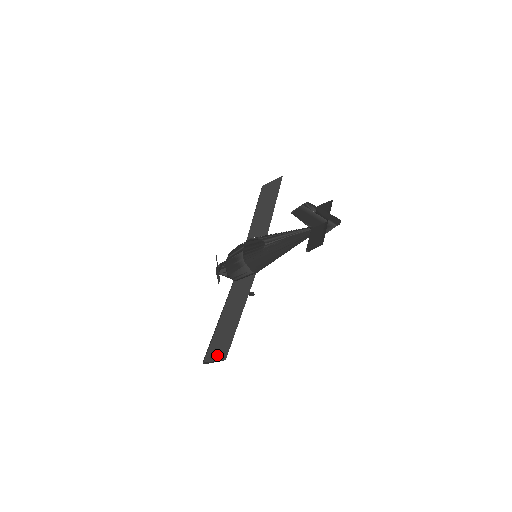
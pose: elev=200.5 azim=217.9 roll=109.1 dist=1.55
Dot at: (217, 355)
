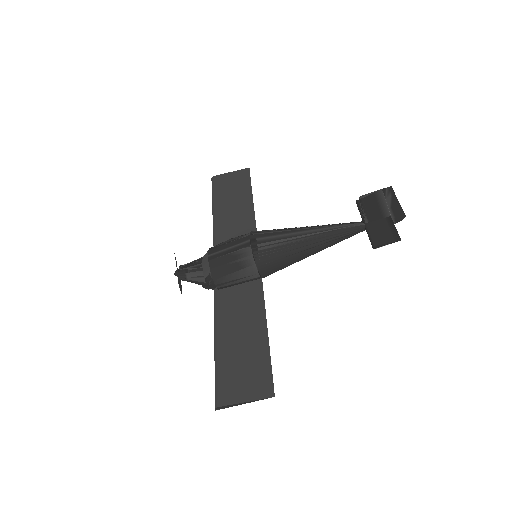
Dot at: (249, 392)
